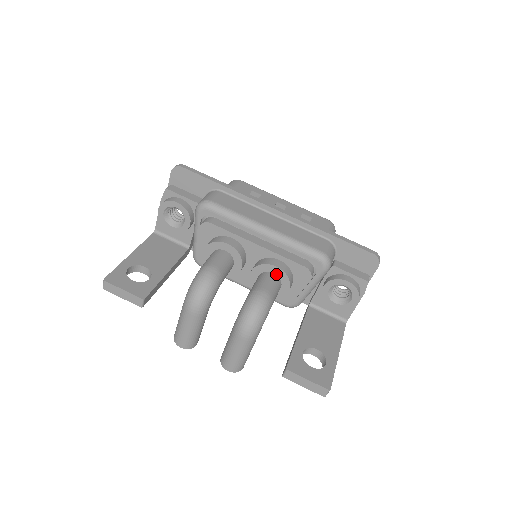
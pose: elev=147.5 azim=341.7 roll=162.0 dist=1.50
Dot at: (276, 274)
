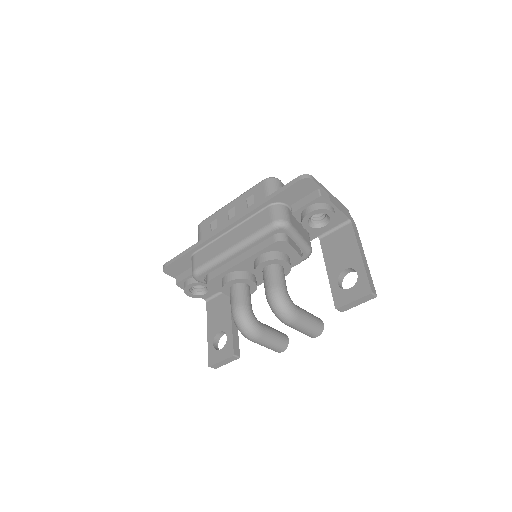
Dot at: (268, 265)
